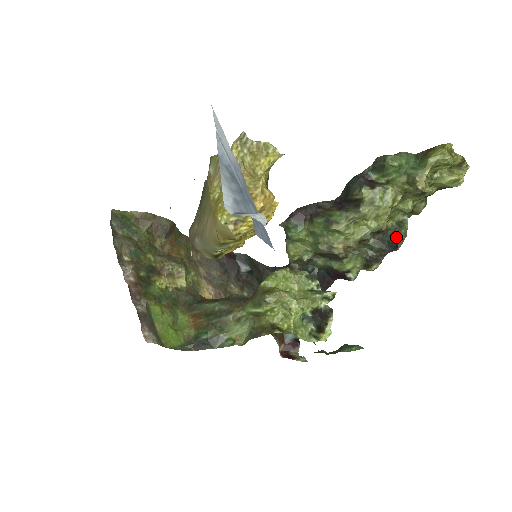
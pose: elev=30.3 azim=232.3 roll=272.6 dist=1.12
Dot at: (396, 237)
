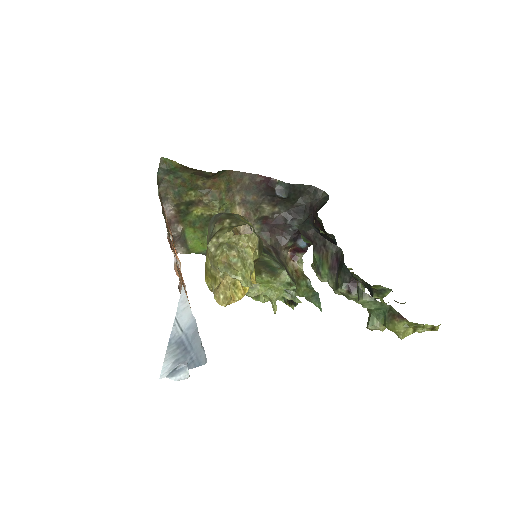
Dot at: (373, 295)
